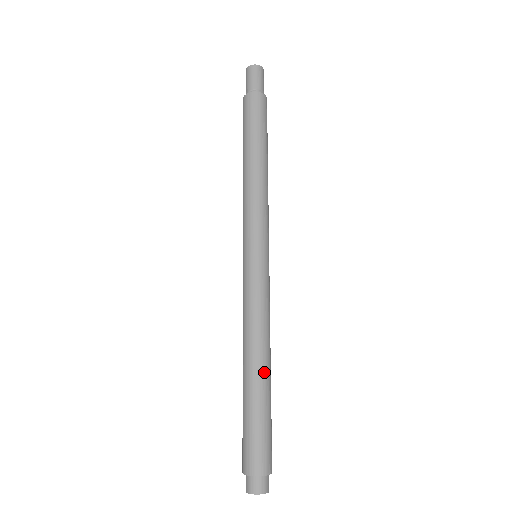
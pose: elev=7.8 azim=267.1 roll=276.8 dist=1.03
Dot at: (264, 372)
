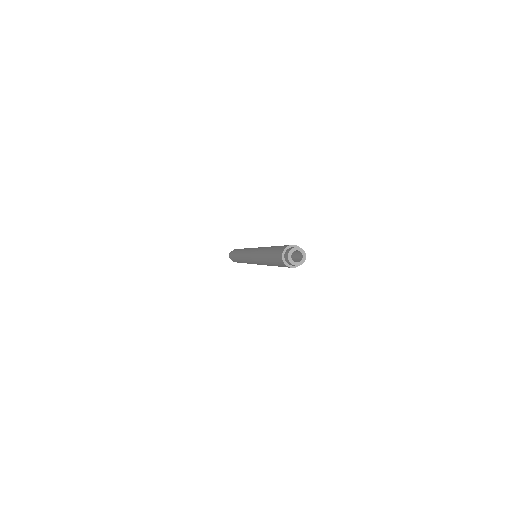
Dot at: occluded
